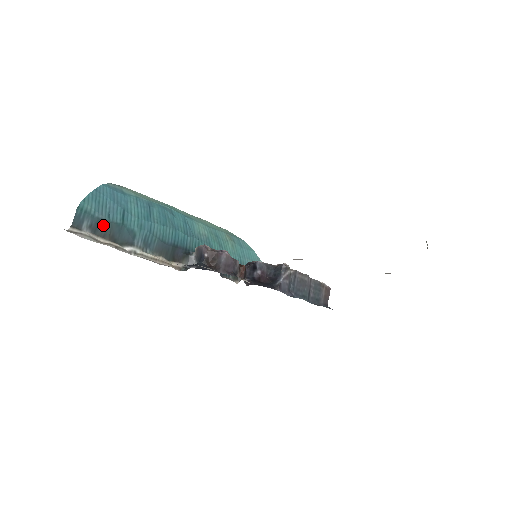
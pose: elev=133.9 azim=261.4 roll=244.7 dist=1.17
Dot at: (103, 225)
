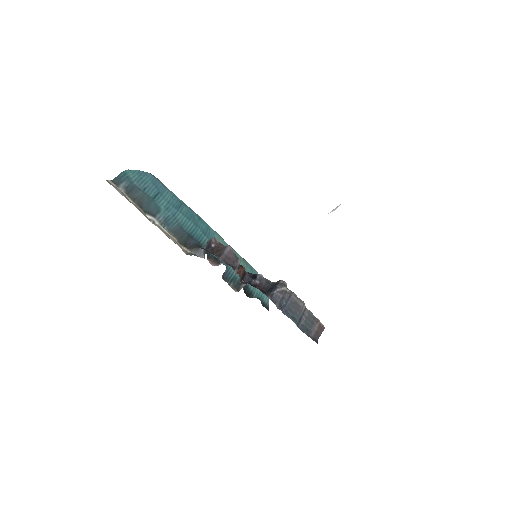
Dot at: (137, 192)
